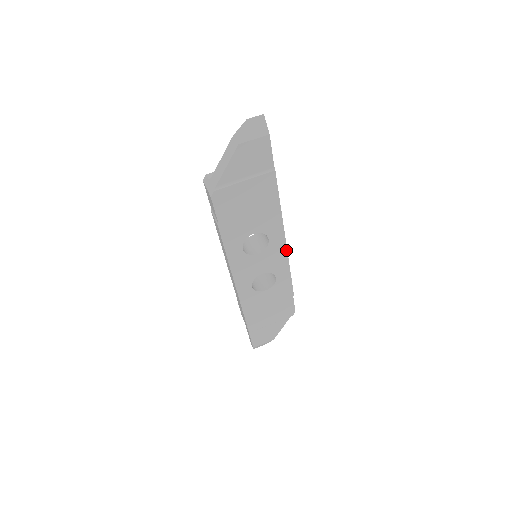
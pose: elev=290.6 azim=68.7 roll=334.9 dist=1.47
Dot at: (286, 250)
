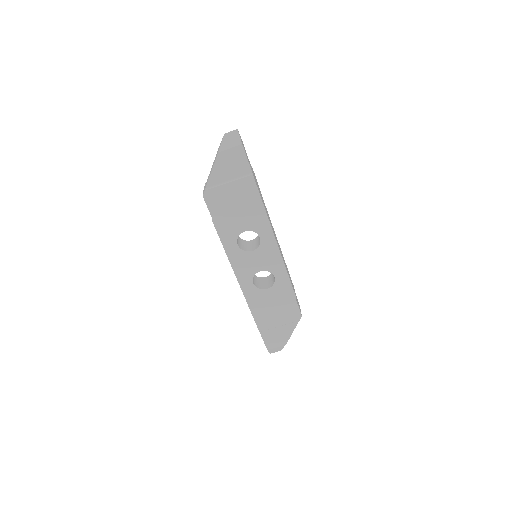
Dot at: (278, 250)
